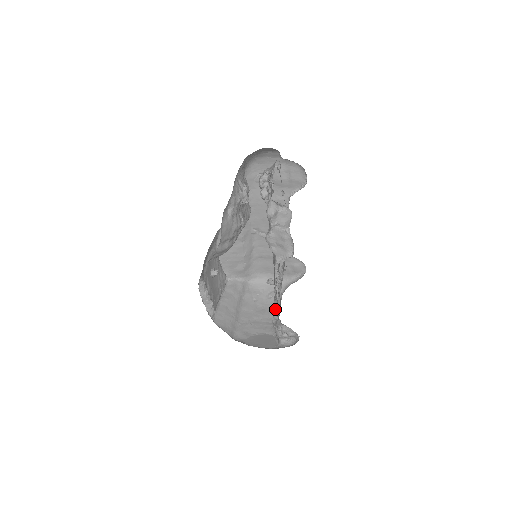
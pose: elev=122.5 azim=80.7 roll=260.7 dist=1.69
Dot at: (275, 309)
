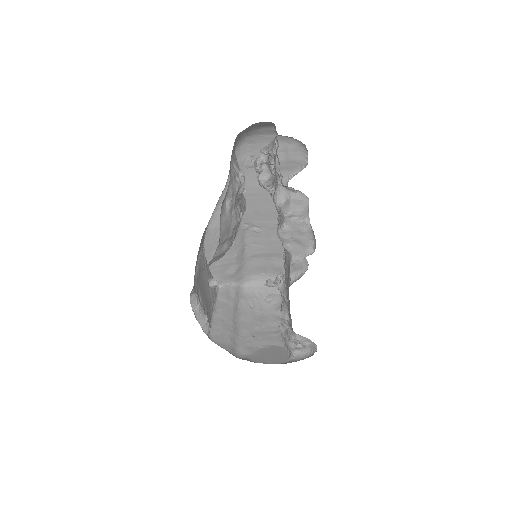
Dot at: (285, 317)
